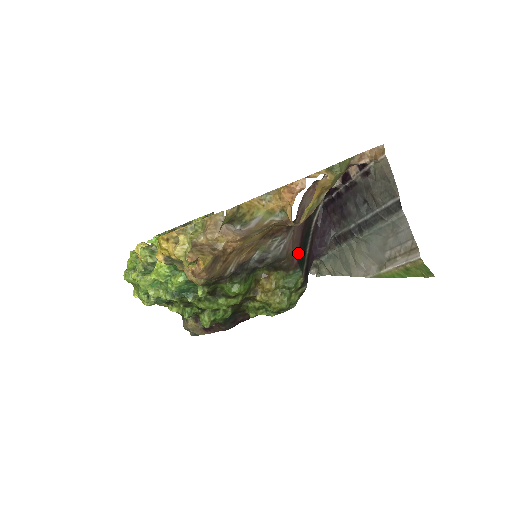
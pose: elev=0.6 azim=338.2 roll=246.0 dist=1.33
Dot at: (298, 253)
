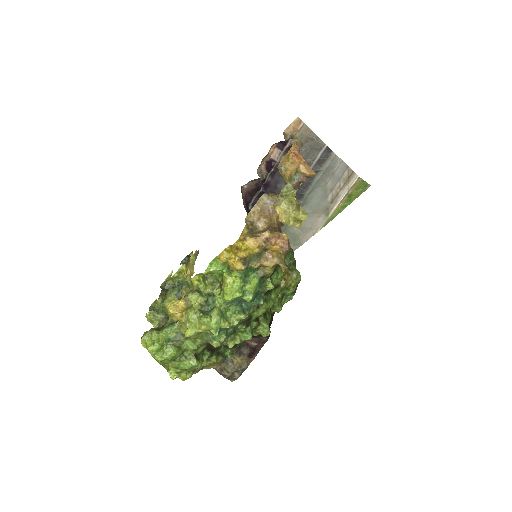
Dot at: occluded
